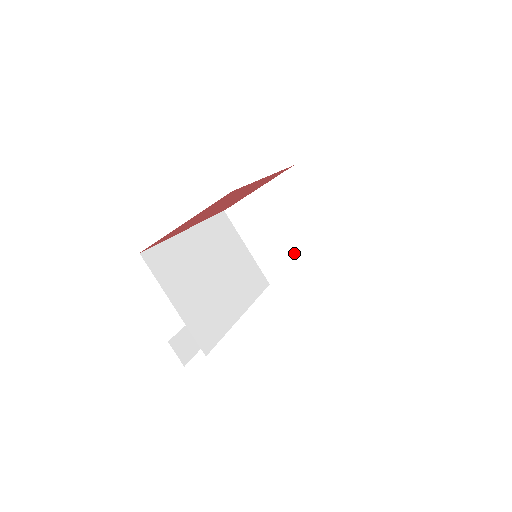
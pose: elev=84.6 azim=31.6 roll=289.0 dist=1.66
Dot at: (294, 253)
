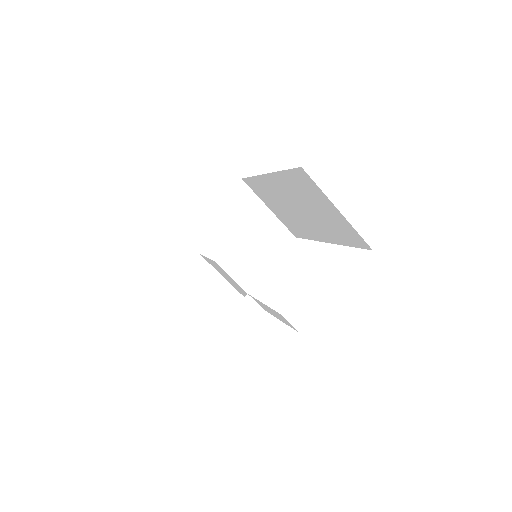
Dot at: (258, 257)
